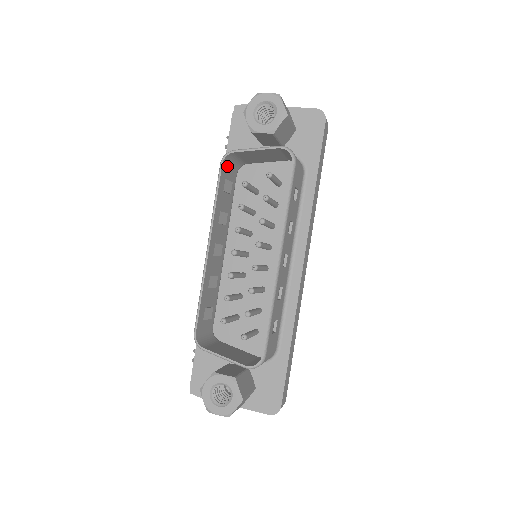
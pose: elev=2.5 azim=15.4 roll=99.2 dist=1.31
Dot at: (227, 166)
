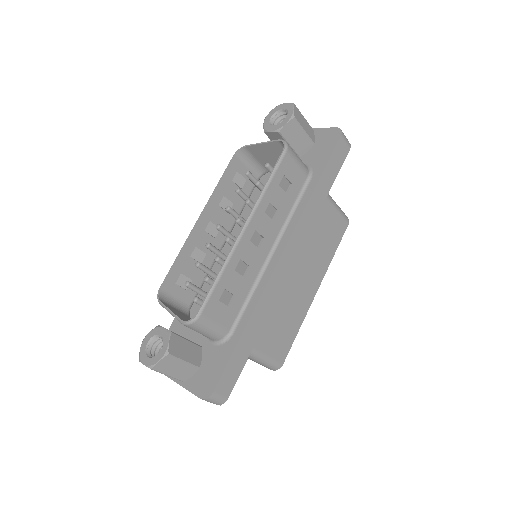
Dot at: (242, 162)
